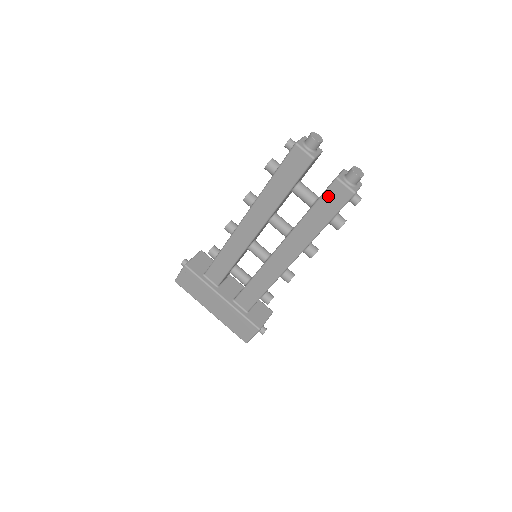
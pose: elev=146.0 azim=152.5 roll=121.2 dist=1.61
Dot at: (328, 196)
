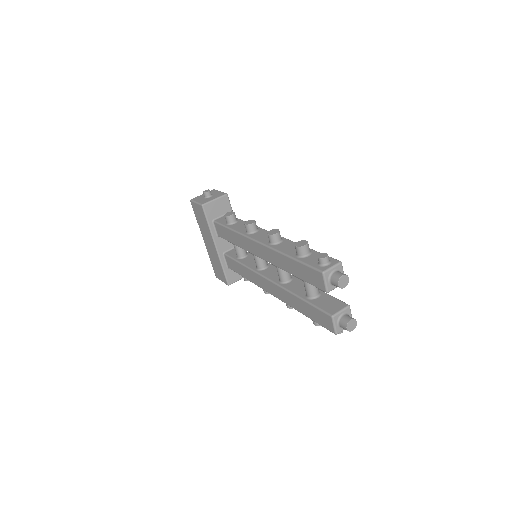
Dot at: (319, 313)
